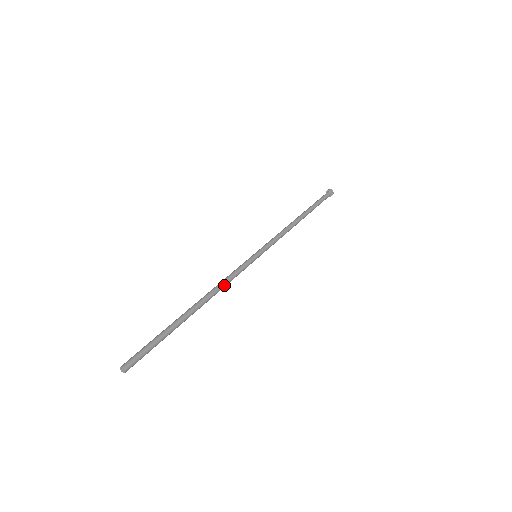
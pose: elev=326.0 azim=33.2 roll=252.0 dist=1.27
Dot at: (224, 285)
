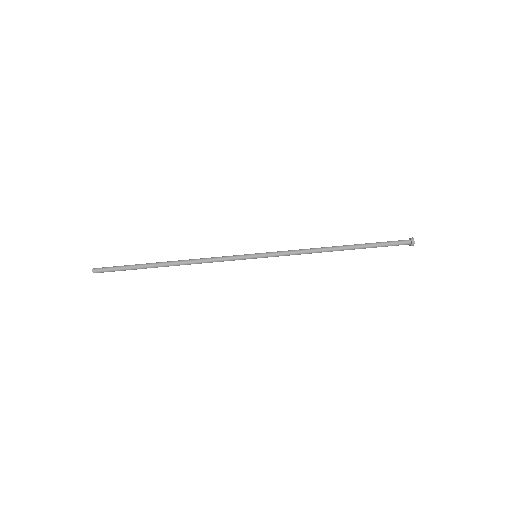
Dot at: occluded
